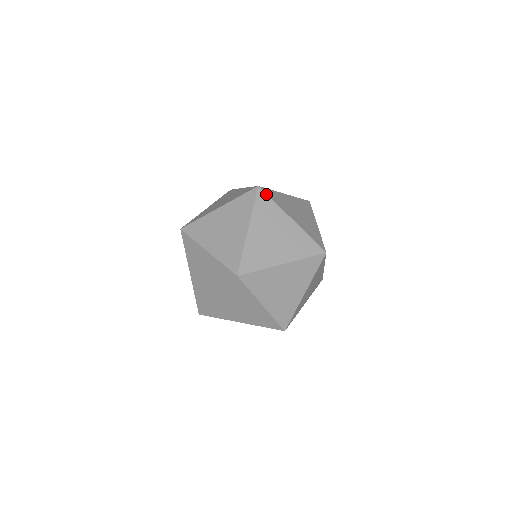
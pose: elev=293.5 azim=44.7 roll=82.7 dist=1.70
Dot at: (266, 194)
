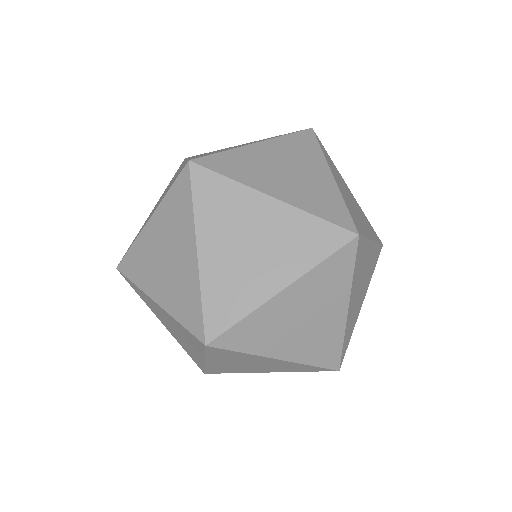
Dot at: occluded
